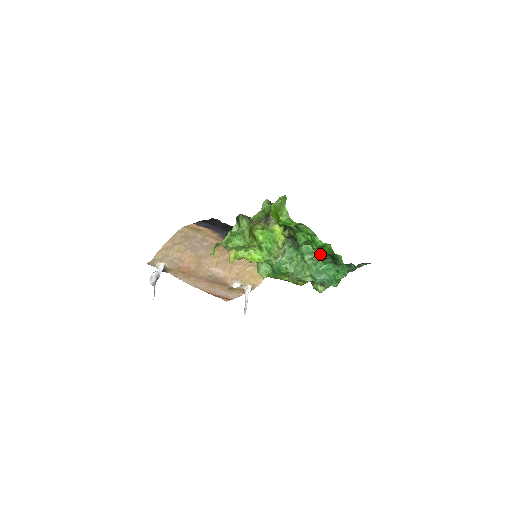
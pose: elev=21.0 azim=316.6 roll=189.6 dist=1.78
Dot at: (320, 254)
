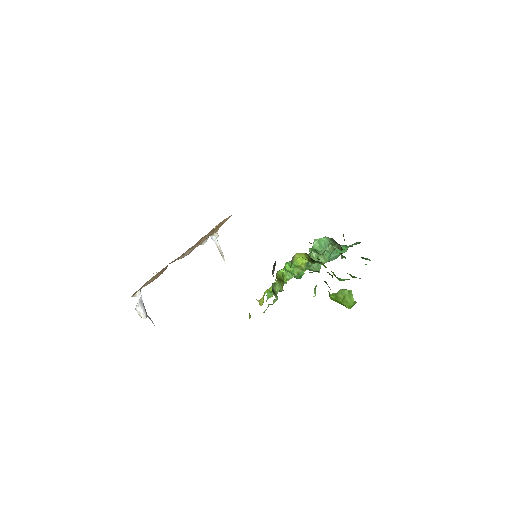
Dot at: occluded
